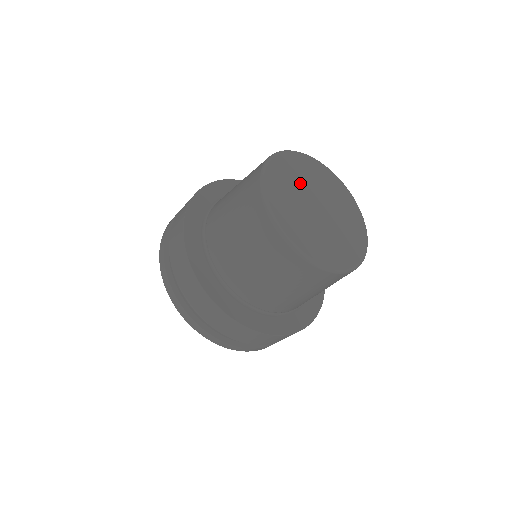
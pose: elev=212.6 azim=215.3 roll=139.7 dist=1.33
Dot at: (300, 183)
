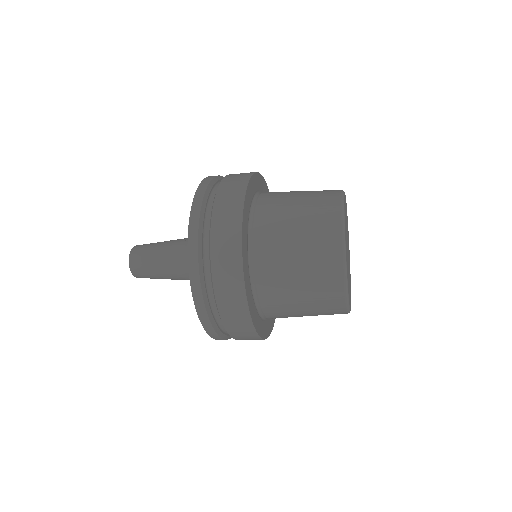
Dot at: (346, 227)
